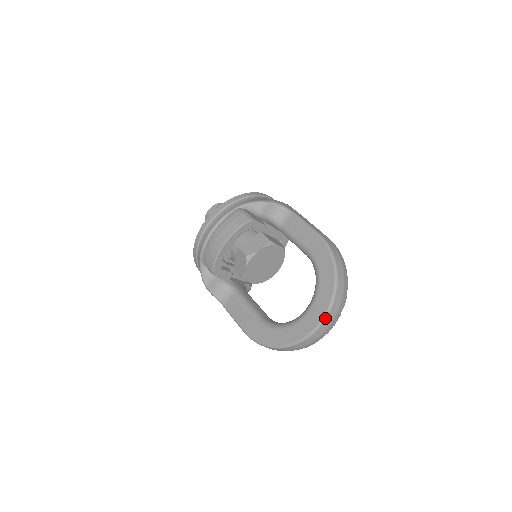
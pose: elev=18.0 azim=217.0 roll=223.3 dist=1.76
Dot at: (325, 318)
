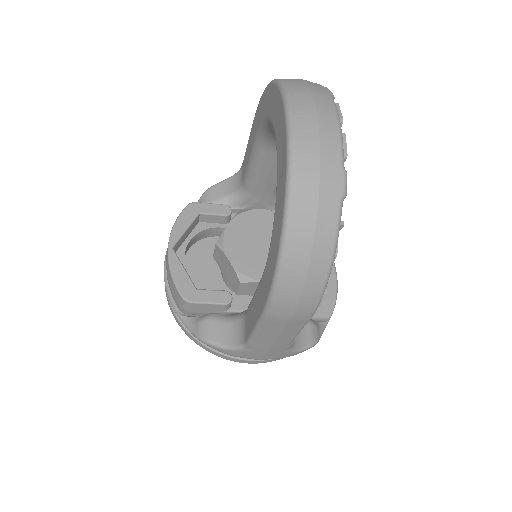
Dot at: (287, 104)
